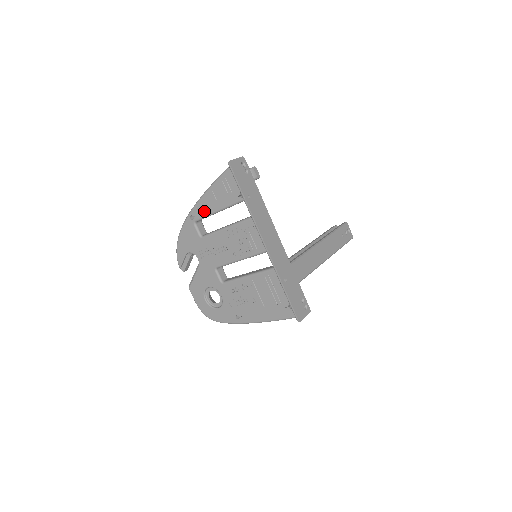
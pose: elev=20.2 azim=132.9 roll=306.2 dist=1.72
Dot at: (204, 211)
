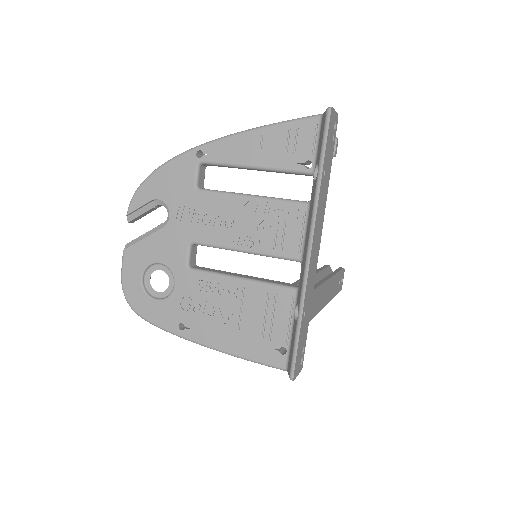
Dot at: (228, 155)
